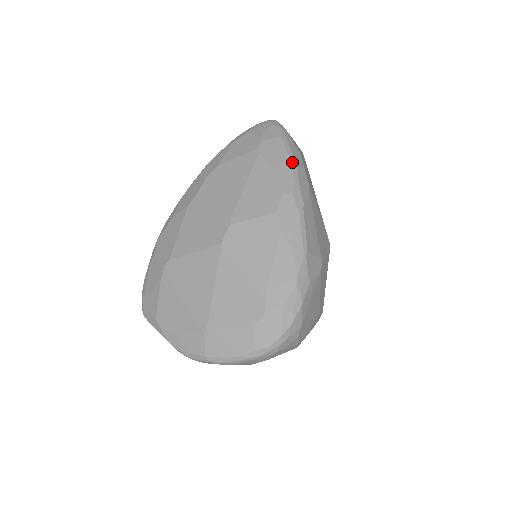
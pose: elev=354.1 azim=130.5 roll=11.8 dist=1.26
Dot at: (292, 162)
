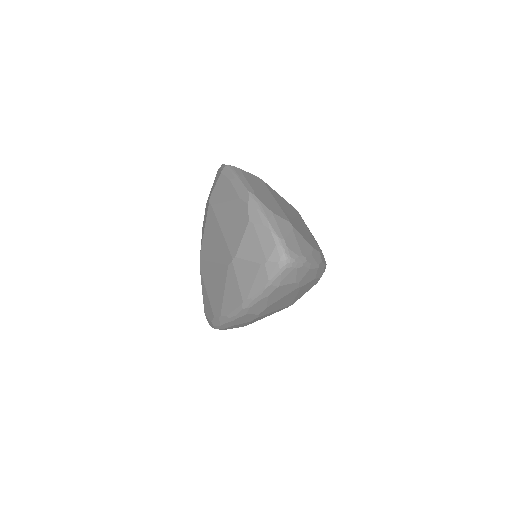
Dot at: (321, 267)
